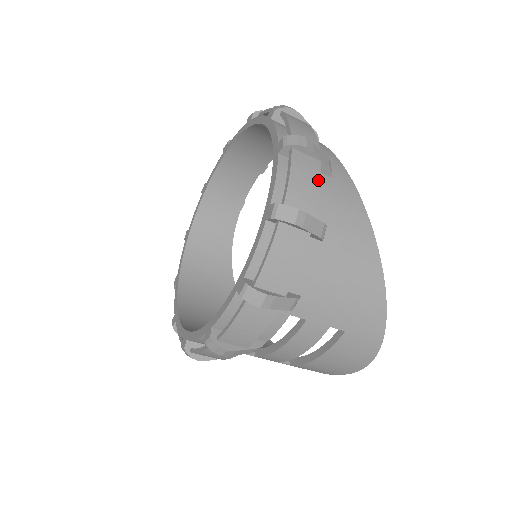
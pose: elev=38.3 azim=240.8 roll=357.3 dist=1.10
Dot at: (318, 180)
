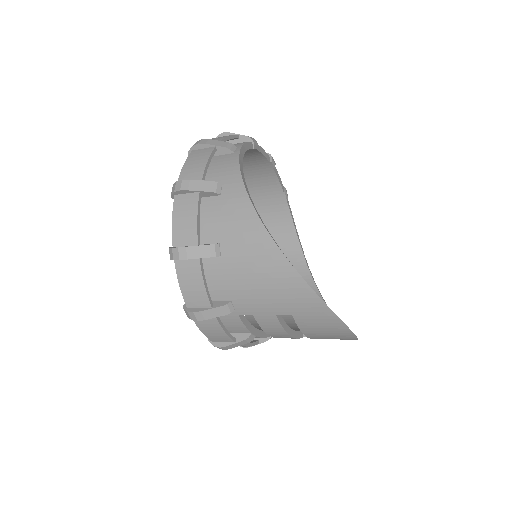
Dot at: (195, 212)
